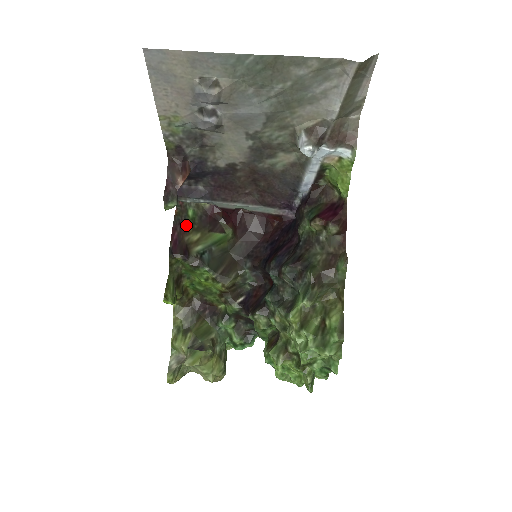
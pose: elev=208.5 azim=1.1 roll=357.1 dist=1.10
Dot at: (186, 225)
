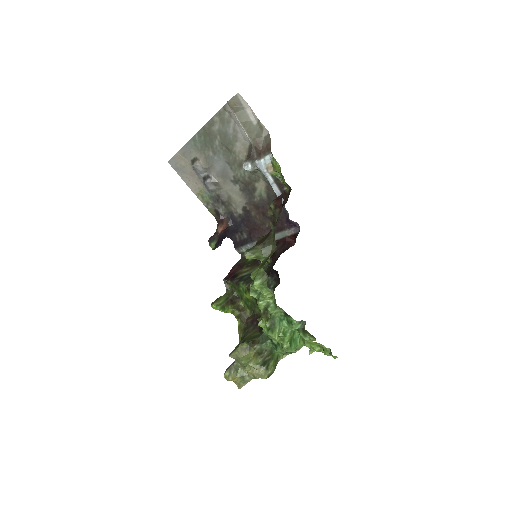
Dot at: (243, 265)
